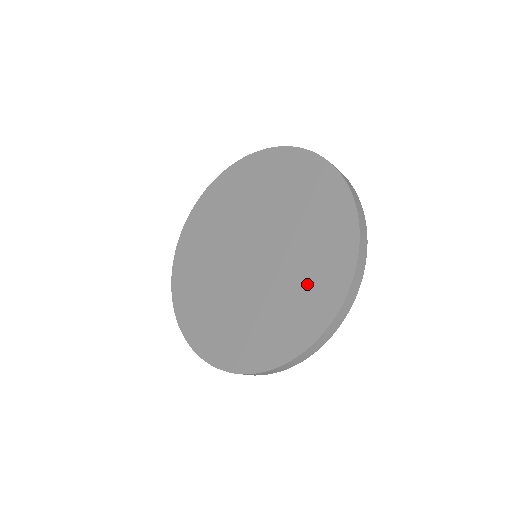
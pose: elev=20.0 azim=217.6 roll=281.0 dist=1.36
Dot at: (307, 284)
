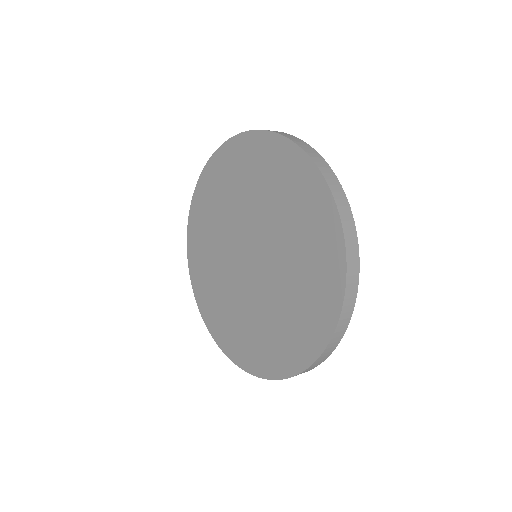
Dot at: (250, 335)
